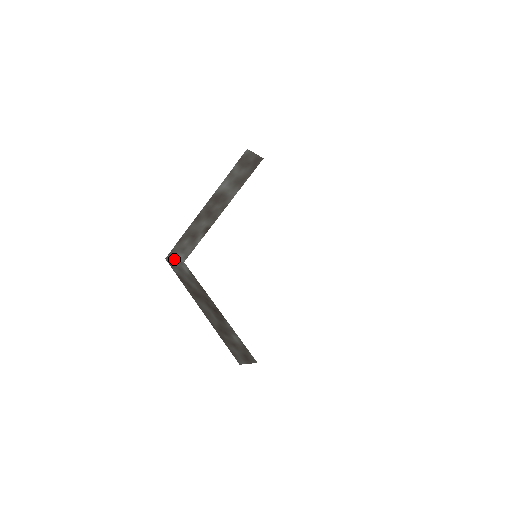
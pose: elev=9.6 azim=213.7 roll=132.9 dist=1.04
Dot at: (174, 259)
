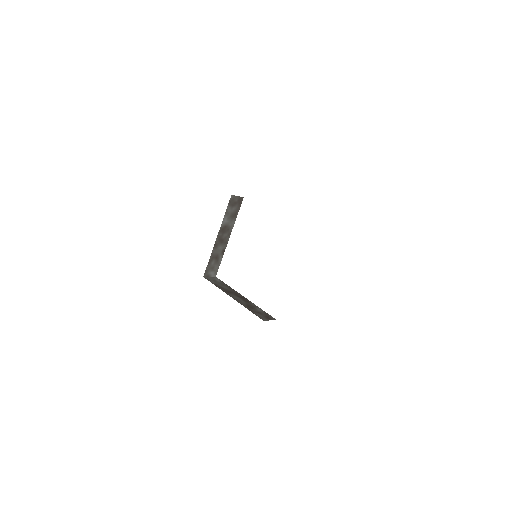
Dot at: (209, 276)
